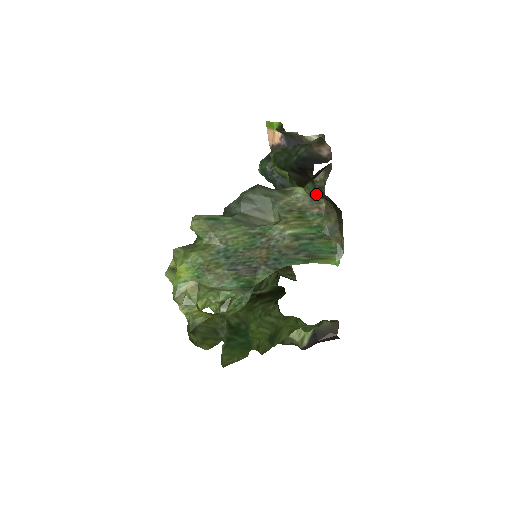
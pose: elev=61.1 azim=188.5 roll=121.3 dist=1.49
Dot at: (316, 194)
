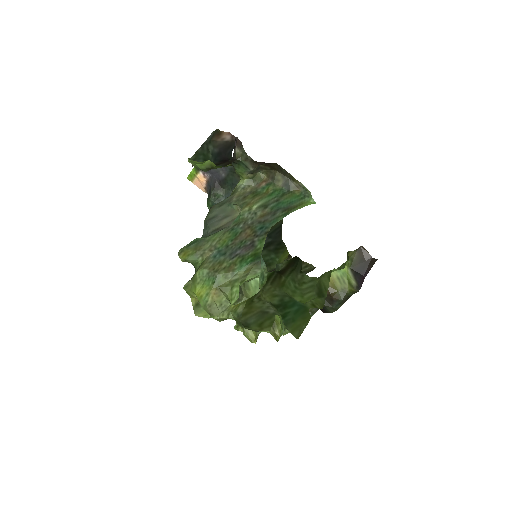
Dot at: (248, 167)
